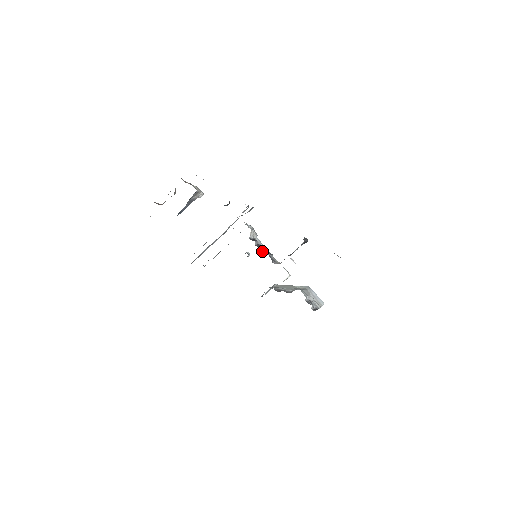
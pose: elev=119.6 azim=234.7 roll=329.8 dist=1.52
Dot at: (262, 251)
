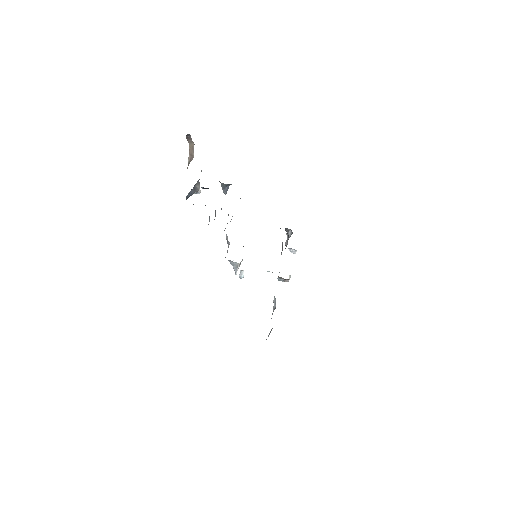
Dot at: occluded
